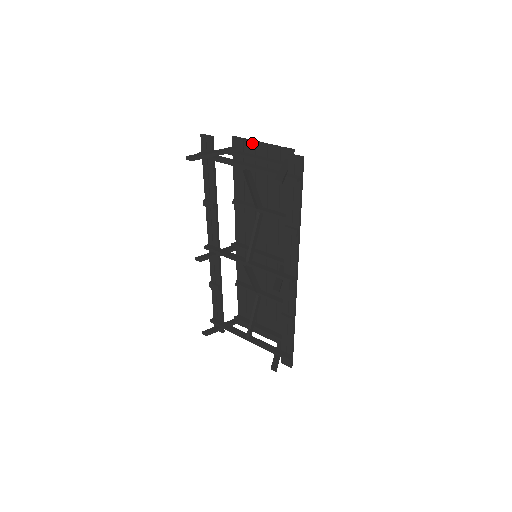
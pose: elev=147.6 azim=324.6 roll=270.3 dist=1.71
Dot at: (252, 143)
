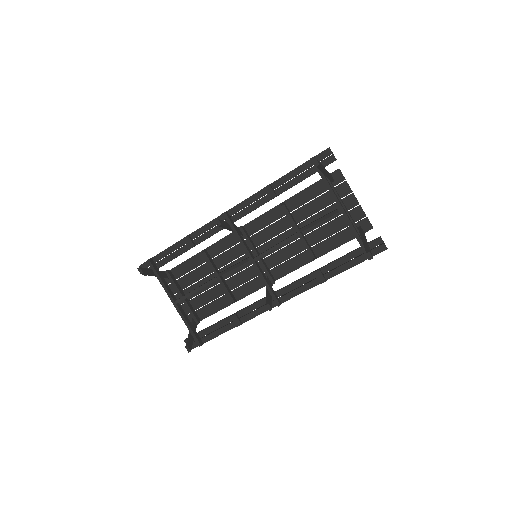
Dot at: (349, 190)
